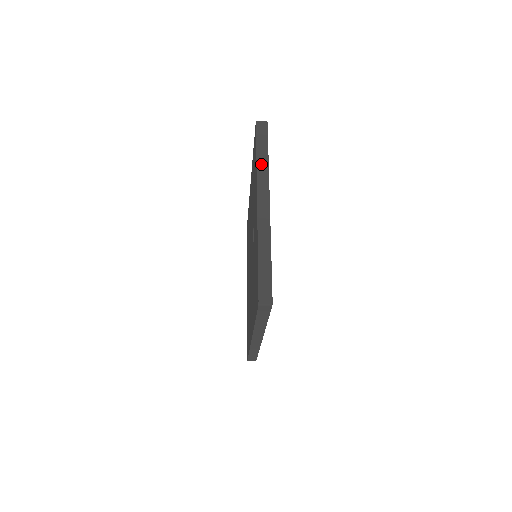
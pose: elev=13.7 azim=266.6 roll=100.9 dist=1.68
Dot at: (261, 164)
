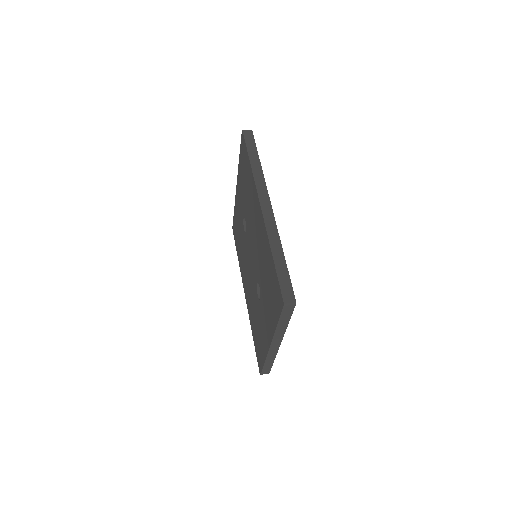
Dot at: (280, 329)
